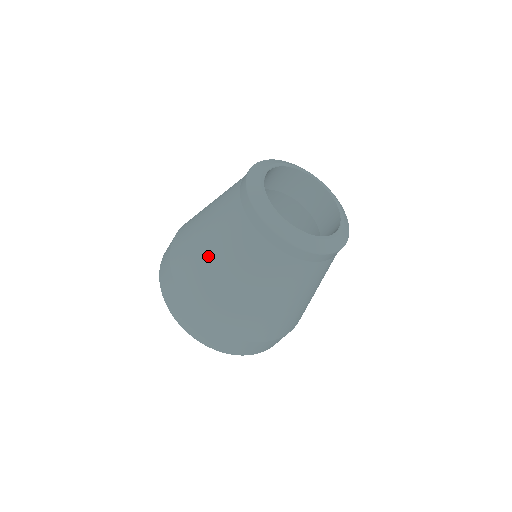
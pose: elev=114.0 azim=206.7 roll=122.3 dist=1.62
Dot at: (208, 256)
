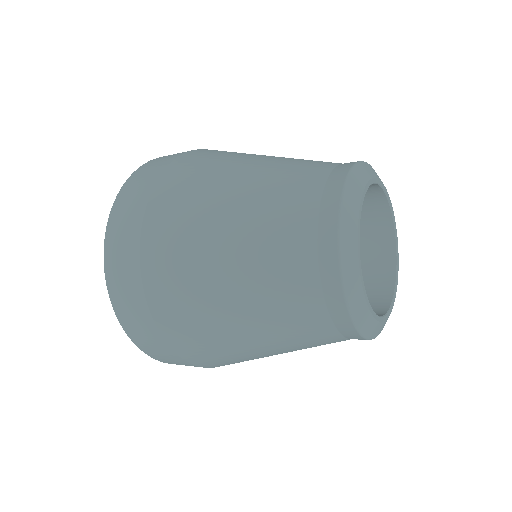
Dot at: (261, 155)
